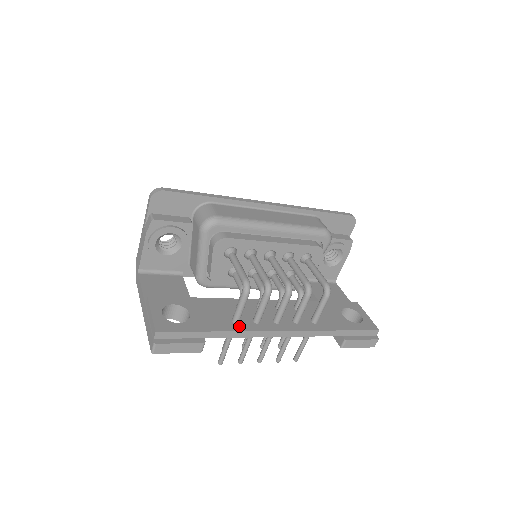
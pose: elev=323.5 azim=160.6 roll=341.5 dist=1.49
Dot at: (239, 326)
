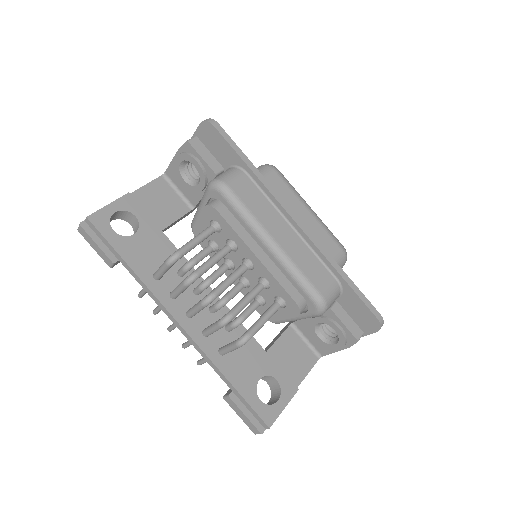
Dot at: (152, 282)
